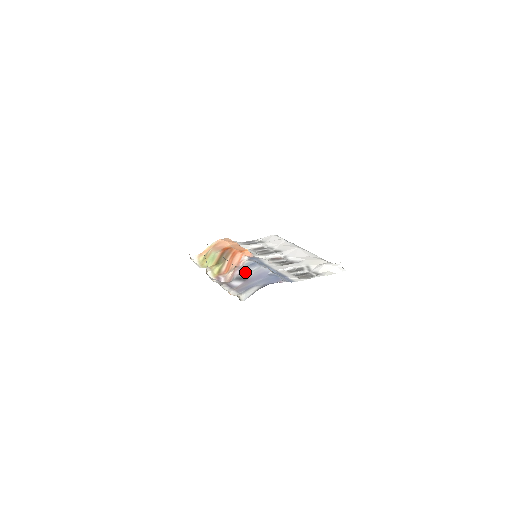
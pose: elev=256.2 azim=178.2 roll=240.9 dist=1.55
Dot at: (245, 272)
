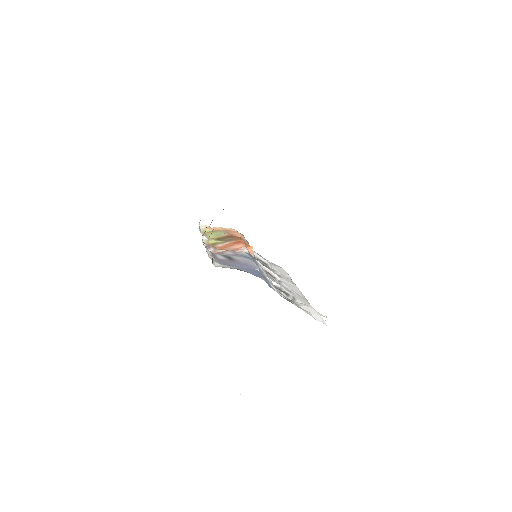
Dot at: (236, 256)
